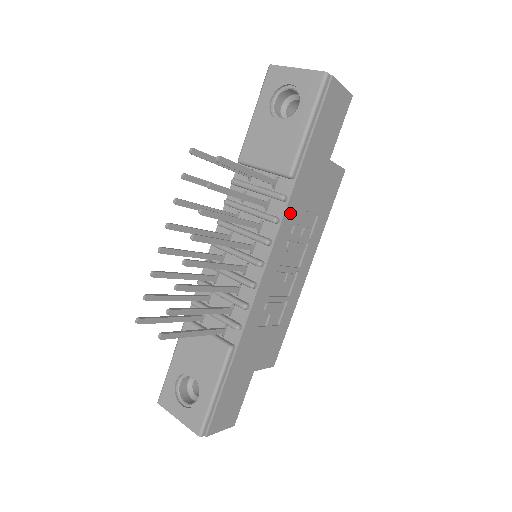
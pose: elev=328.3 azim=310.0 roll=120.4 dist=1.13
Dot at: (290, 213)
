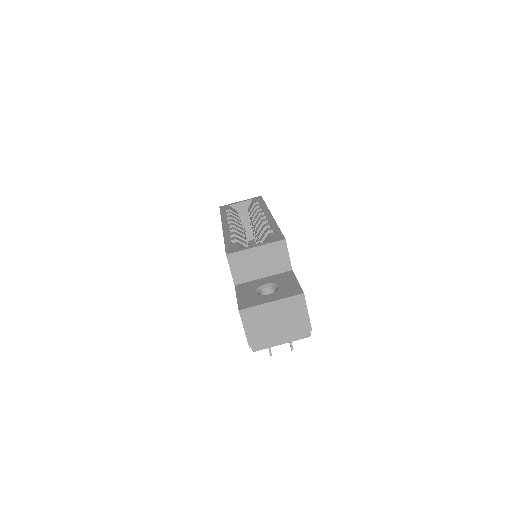
Dot at: occluded
